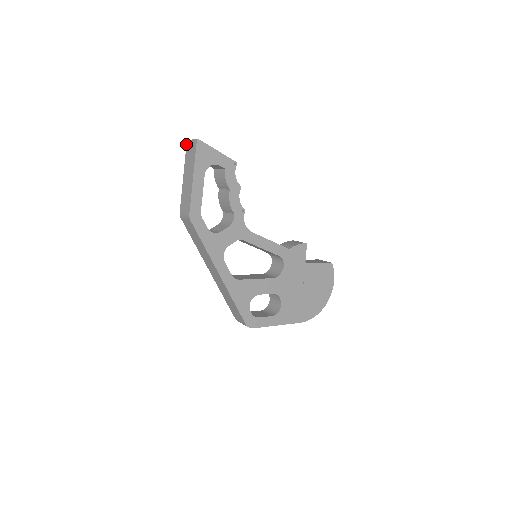
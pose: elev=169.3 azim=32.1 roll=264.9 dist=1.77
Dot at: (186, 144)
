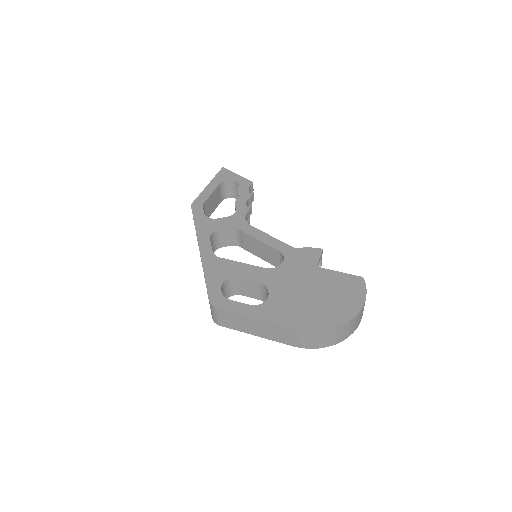
Dot at: occluded
